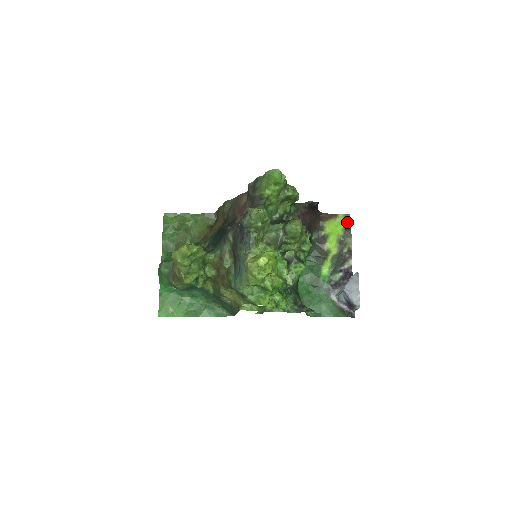
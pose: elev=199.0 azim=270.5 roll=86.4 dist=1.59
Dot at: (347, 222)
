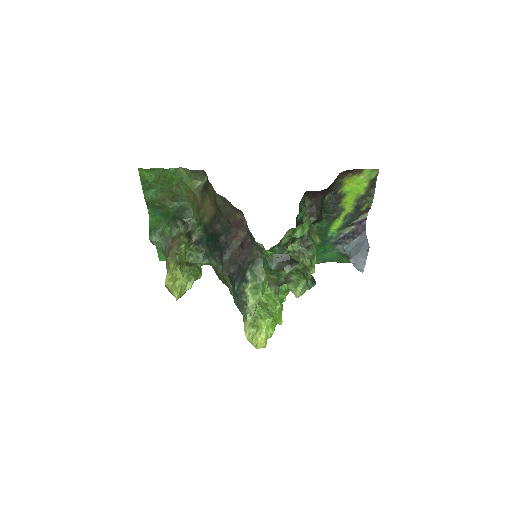
Dot at: (373, 179)
